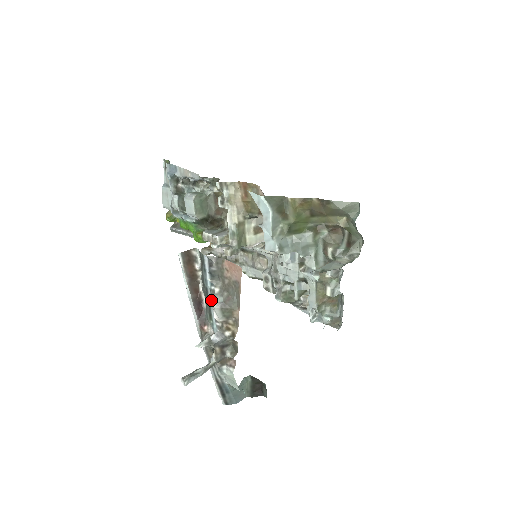
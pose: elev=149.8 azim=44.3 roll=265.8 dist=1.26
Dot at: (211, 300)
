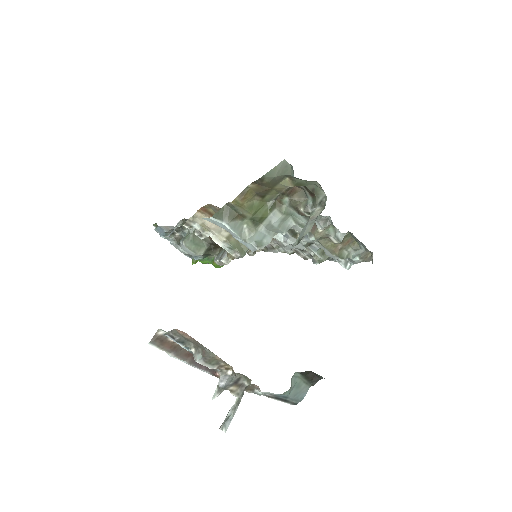
Dot at: occluded
